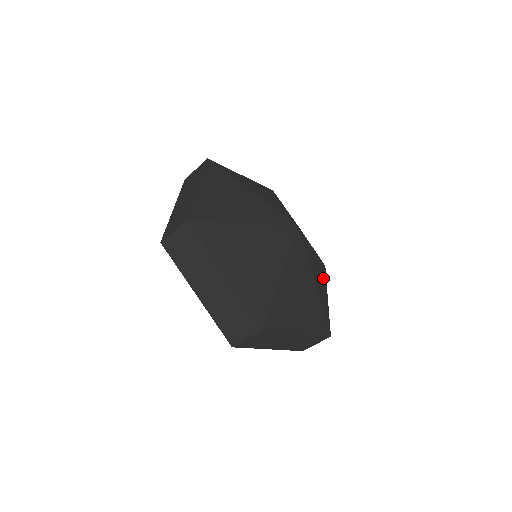
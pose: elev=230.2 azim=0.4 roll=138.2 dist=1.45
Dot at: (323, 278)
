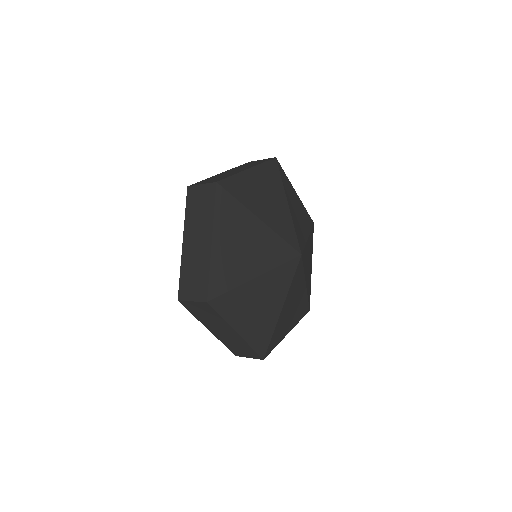
Dot at: (255, 331)
